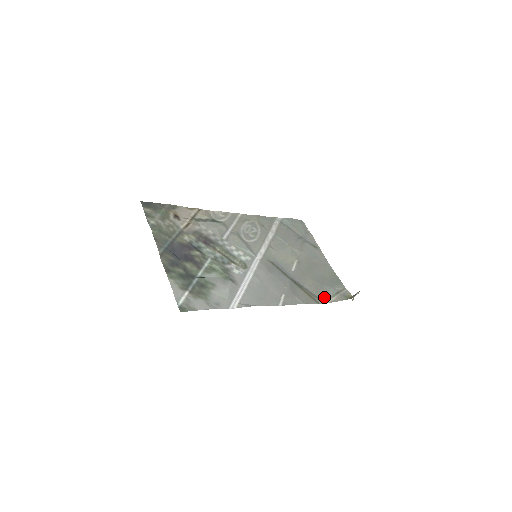
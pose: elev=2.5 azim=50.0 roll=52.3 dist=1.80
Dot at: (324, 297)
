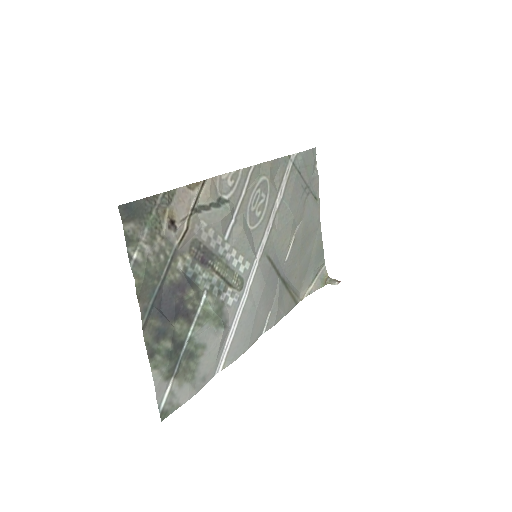
Dot at: (303, 288)
